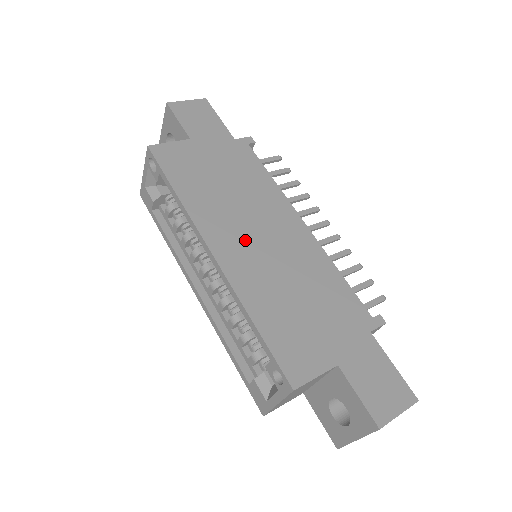
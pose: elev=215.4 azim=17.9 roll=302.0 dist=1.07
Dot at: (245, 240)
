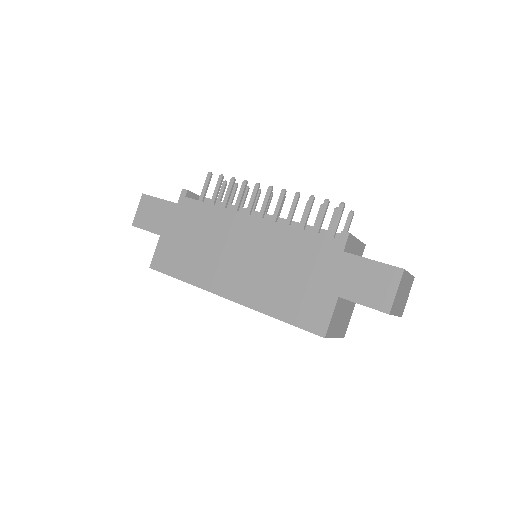
Dot at: (235, 270)
